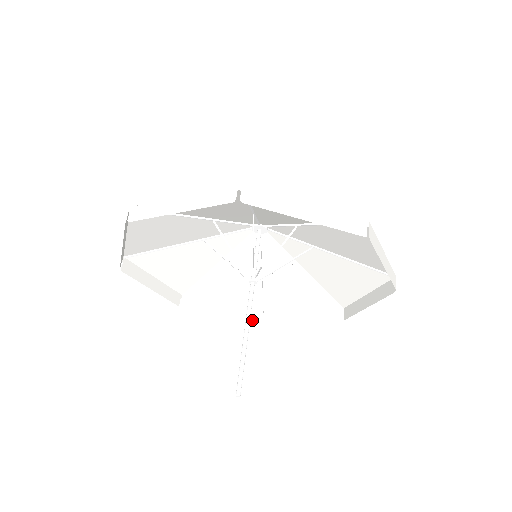
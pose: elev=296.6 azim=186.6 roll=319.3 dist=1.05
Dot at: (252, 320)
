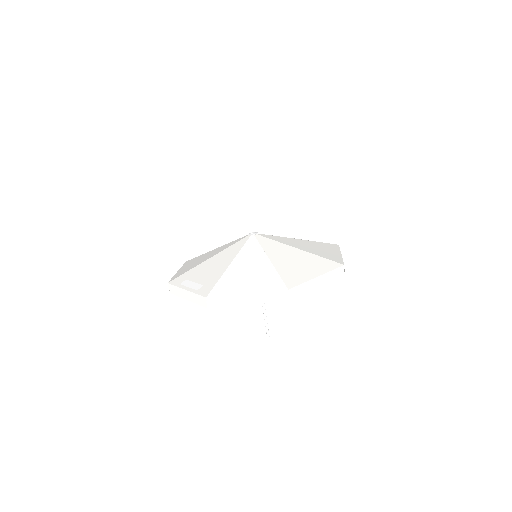
Dot at: occluded
